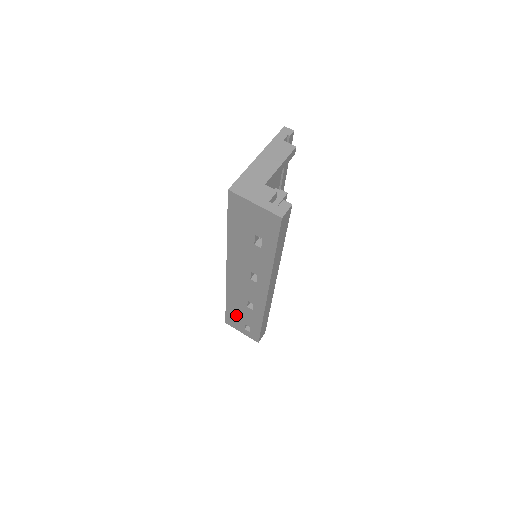
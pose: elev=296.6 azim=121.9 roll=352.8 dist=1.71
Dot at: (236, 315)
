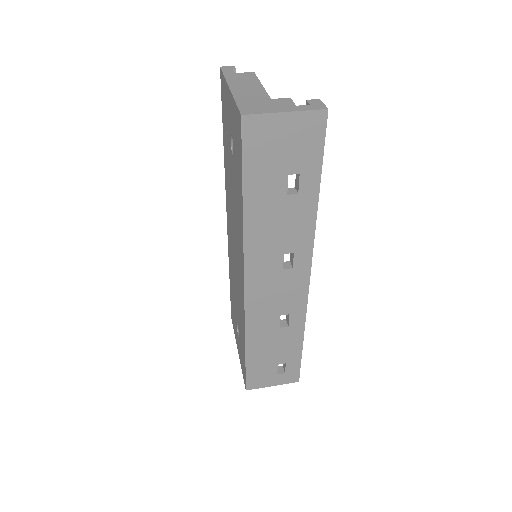
Dot at: (263, 360)
